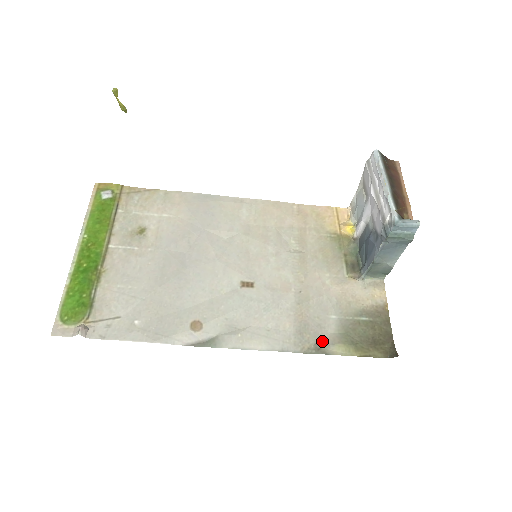
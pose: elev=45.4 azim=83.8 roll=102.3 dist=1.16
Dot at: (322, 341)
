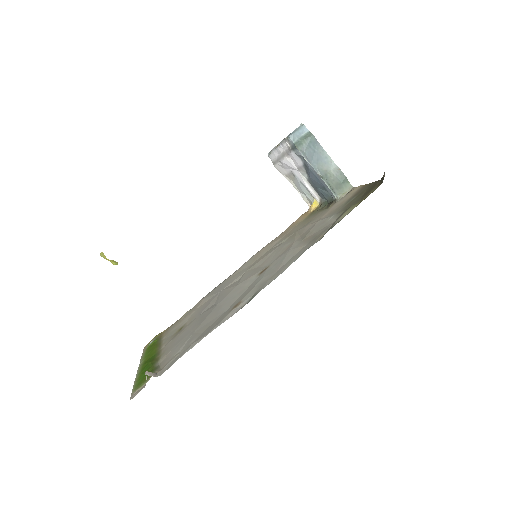
Dot at: (331, 226)
